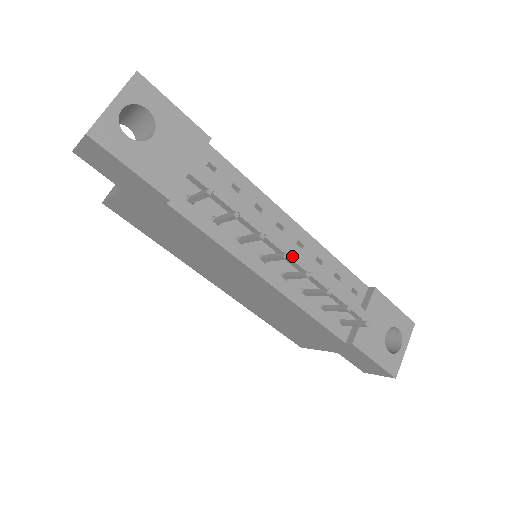
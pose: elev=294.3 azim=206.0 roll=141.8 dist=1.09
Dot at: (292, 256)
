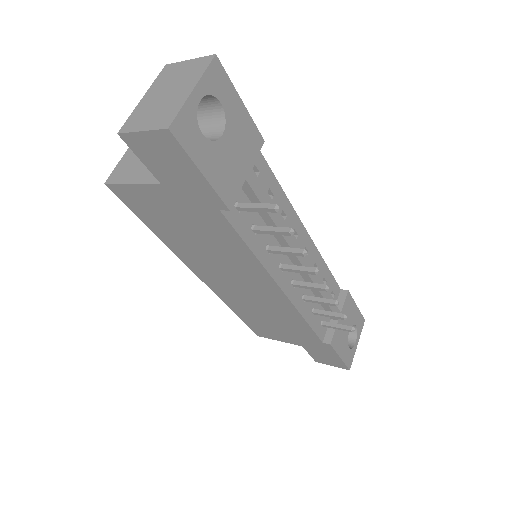
Dot at: (305, 265)
